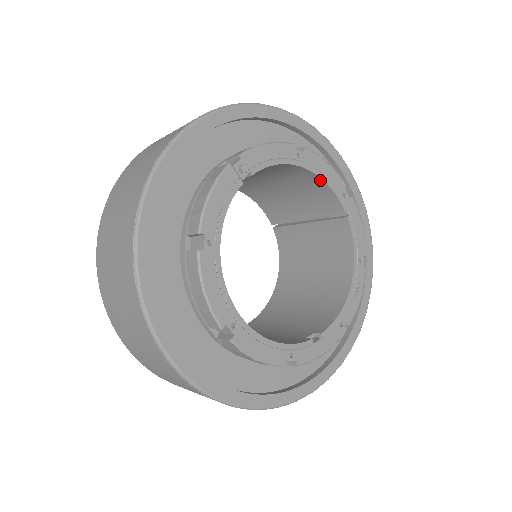
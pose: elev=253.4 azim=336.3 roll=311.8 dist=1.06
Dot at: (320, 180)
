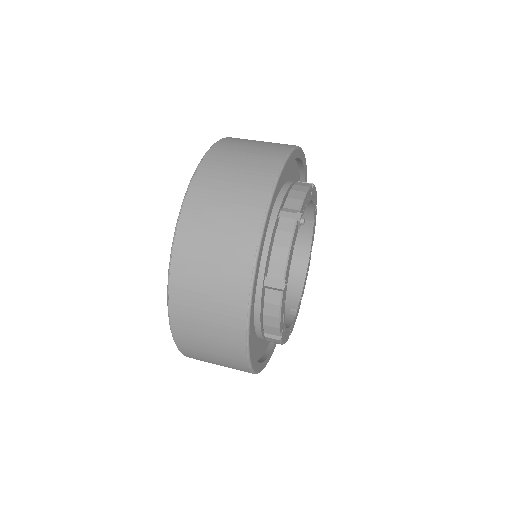
Dot at: (311, 203)
